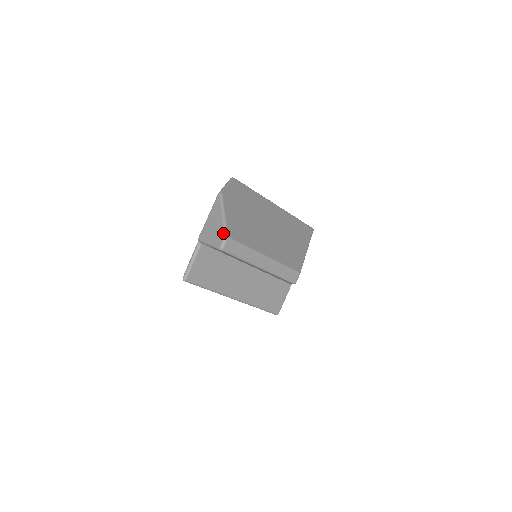
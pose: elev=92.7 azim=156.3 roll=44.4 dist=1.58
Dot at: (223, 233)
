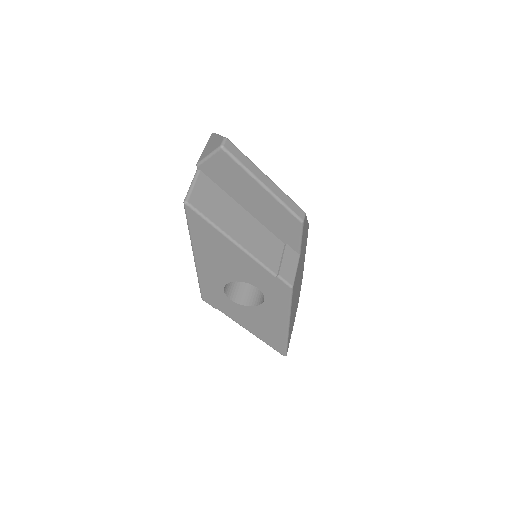
Dot at: (221, 138)
